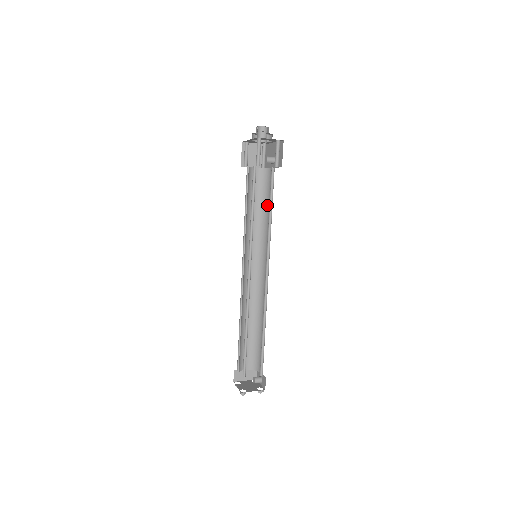
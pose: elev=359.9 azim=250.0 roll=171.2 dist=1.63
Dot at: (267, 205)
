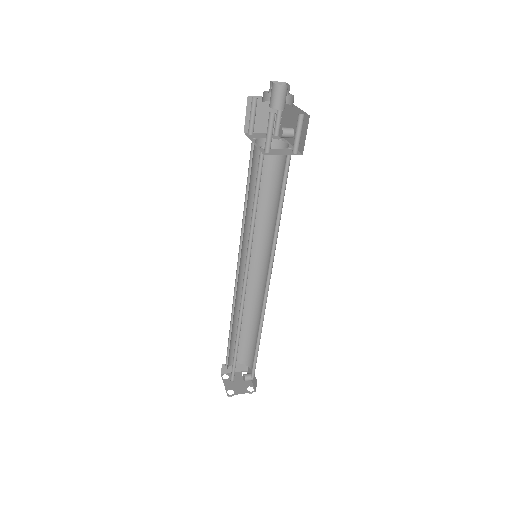
Dot at: (277, 192)
